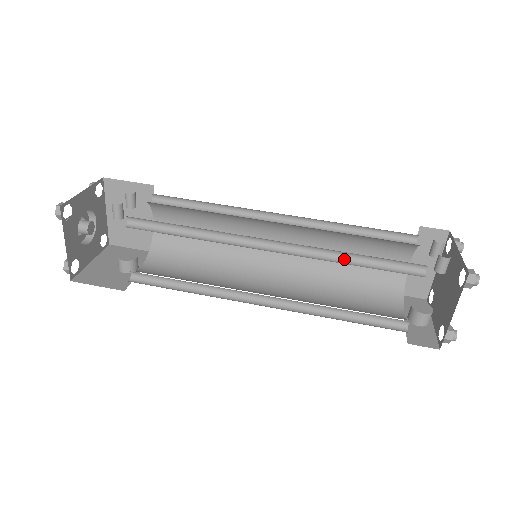
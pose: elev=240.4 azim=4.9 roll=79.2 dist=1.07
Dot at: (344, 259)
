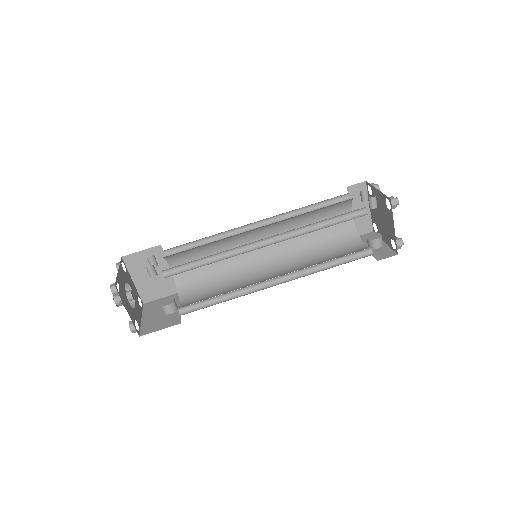
Dot at: (315, 228)
